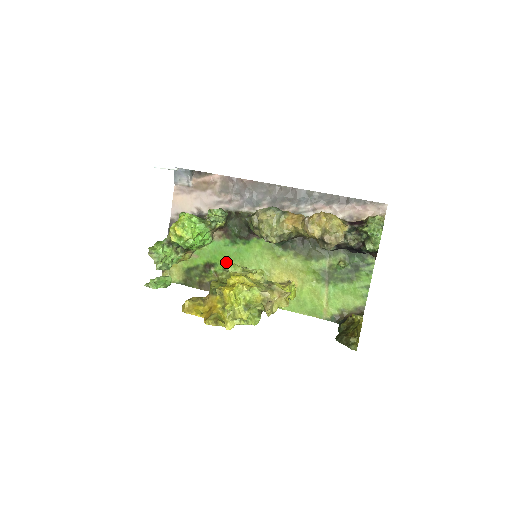
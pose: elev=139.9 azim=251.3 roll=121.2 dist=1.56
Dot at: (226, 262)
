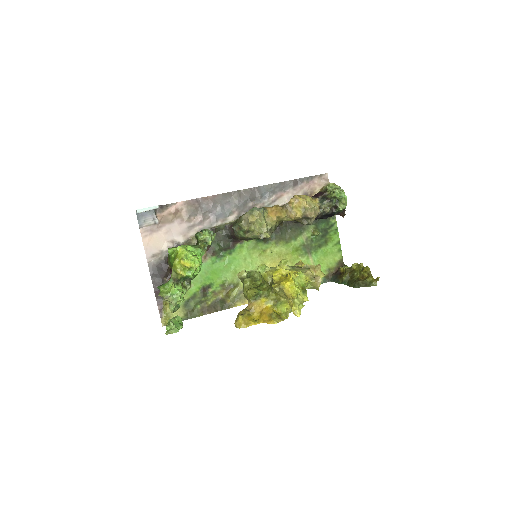
Dot at: (220, 278)
